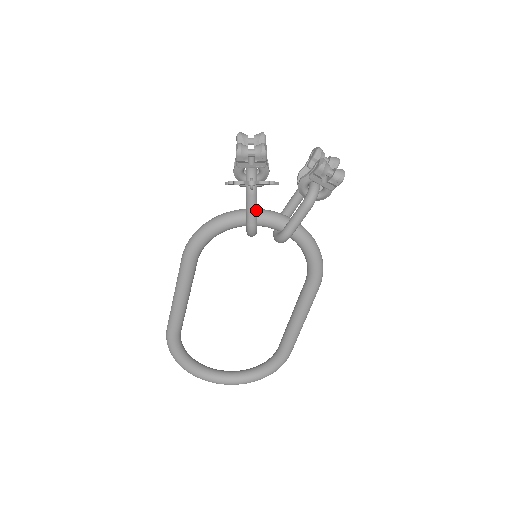
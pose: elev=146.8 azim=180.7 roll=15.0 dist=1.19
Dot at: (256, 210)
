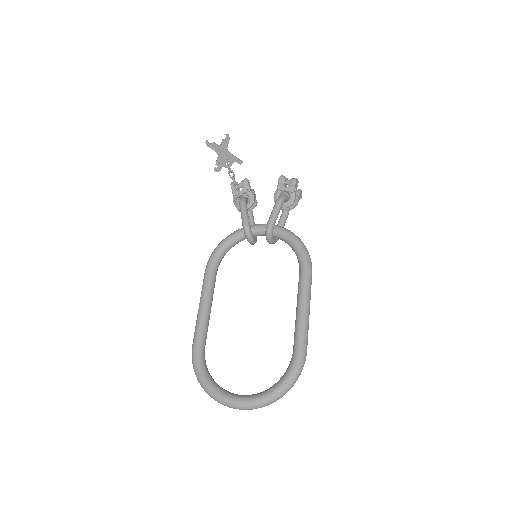
Dot at: (247, 214)
